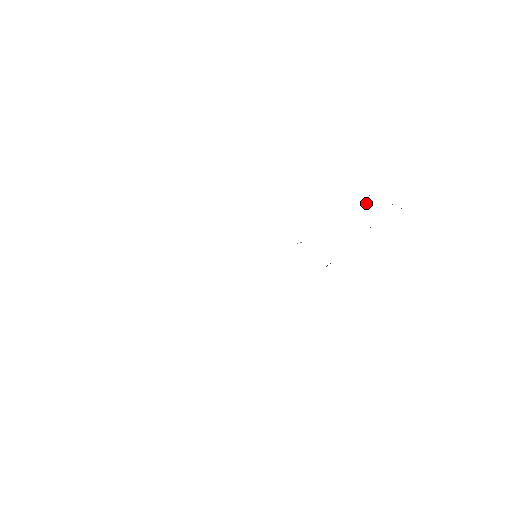
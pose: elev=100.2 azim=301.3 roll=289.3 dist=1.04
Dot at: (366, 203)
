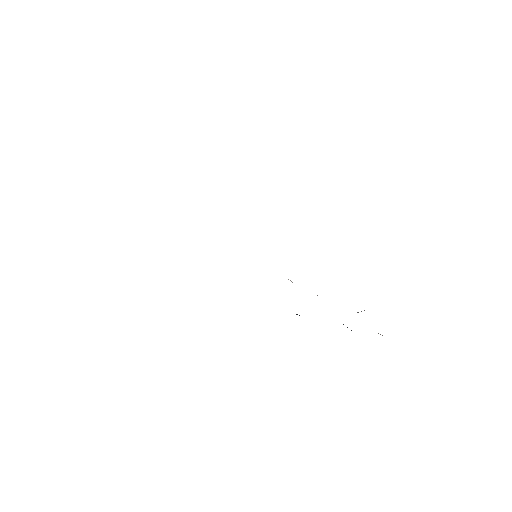
Dot at: occluded
